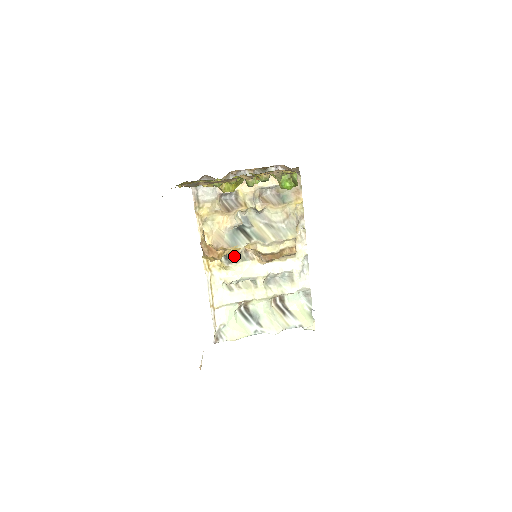
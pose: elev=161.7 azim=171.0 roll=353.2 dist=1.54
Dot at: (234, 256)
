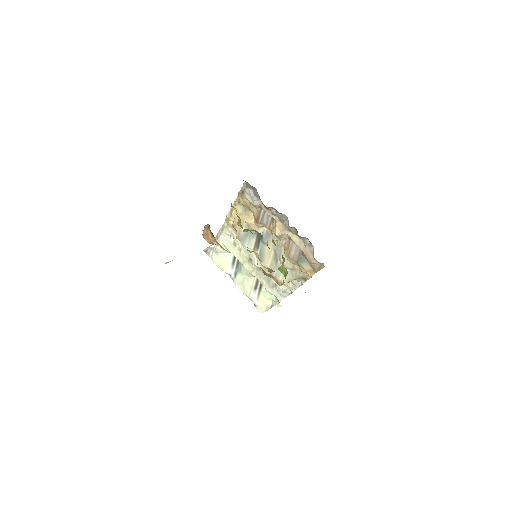
Dot at: occluded
